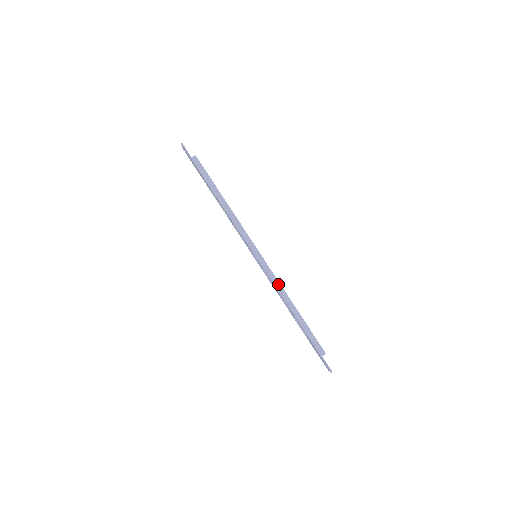
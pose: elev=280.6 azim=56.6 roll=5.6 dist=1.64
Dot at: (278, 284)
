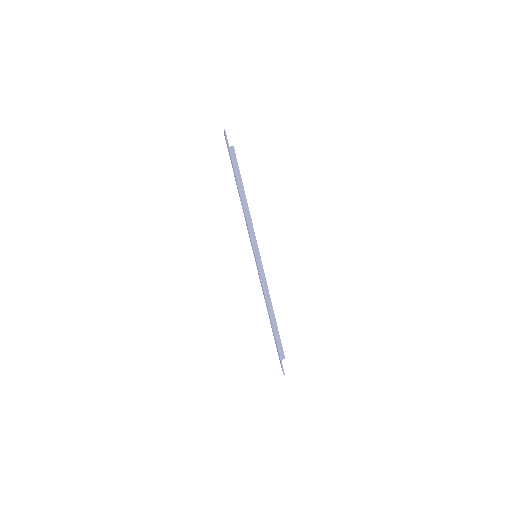
Dot at: (266, 288)
